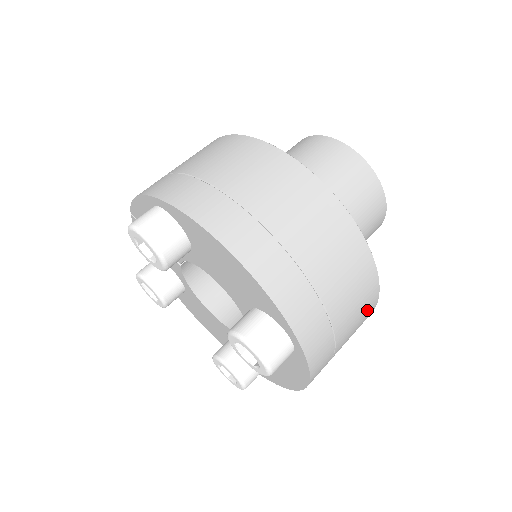
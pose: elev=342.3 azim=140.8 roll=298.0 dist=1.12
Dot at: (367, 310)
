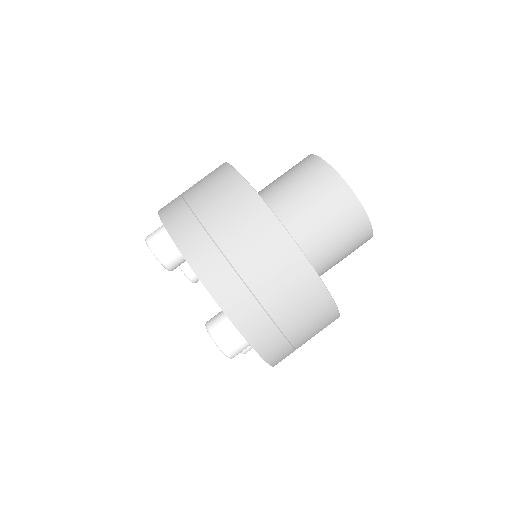
Dot at: (324, 317)
